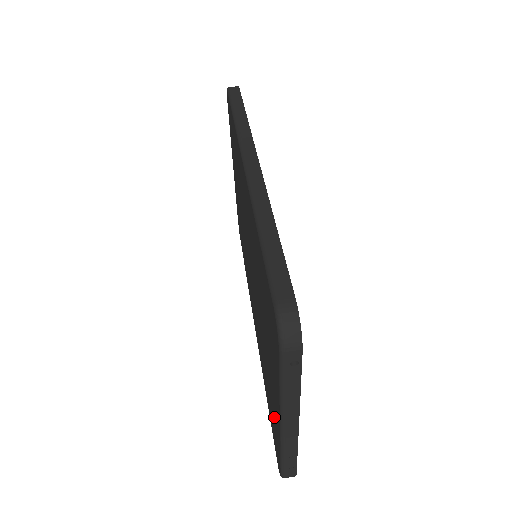
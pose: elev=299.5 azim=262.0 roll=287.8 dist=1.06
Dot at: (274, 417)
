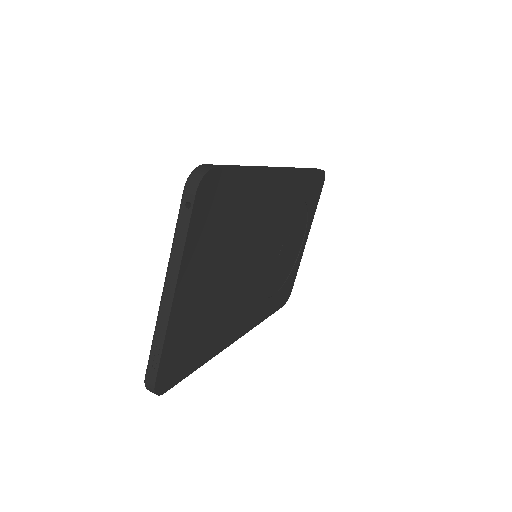
Dot at: occluded
